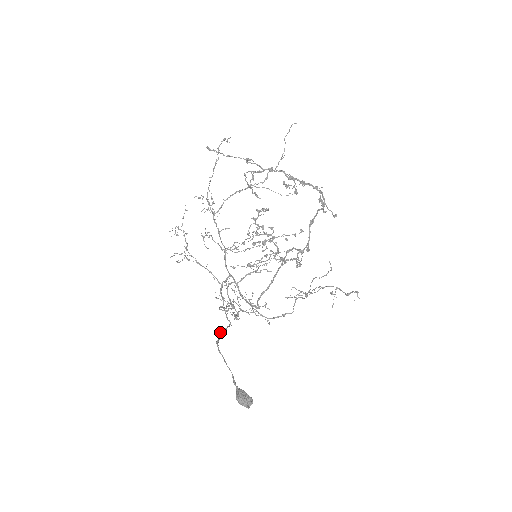
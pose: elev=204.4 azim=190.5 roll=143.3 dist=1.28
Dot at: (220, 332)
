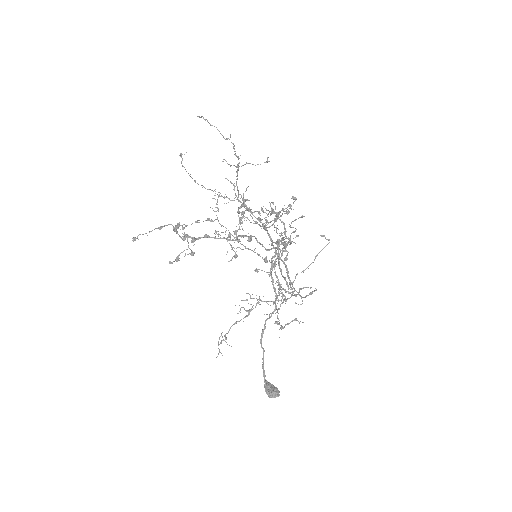
Dot at: (265, 322)
